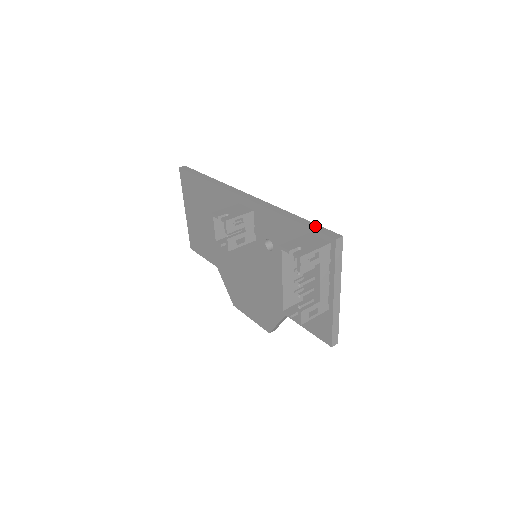
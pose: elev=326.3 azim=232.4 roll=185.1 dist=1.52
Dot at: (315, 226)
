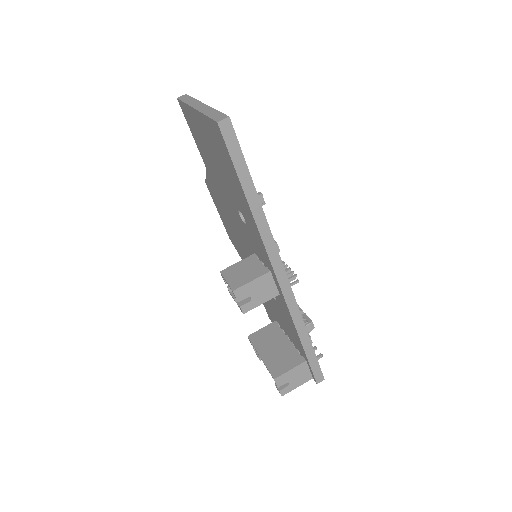
Dot at: (314, 362)
